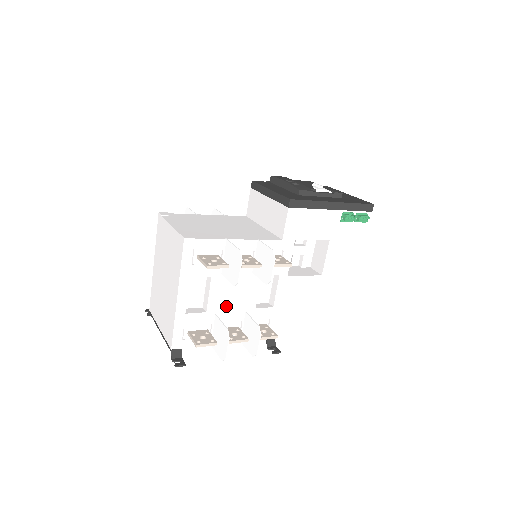
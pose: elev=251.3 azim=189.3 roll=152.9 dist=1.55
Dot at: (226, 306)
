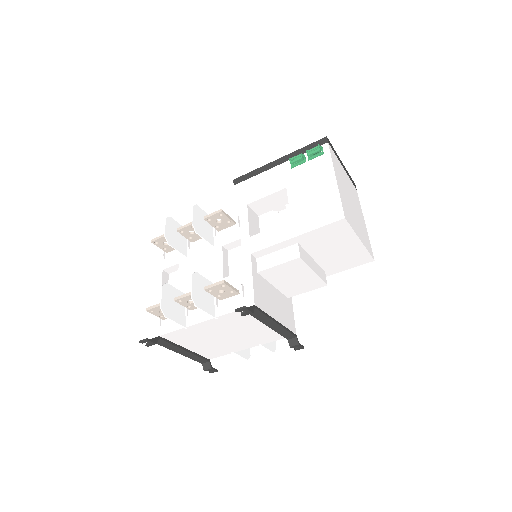
Dot at: occluded
